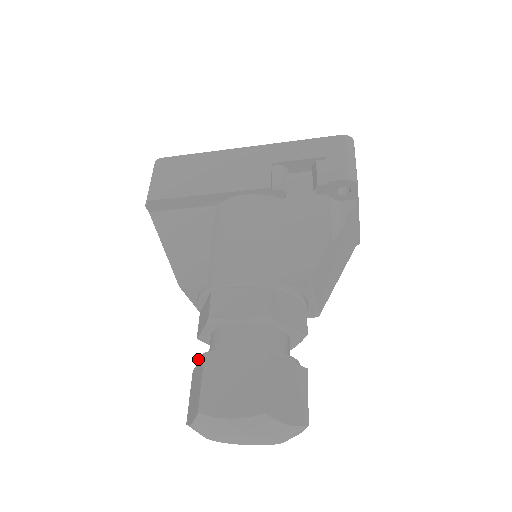
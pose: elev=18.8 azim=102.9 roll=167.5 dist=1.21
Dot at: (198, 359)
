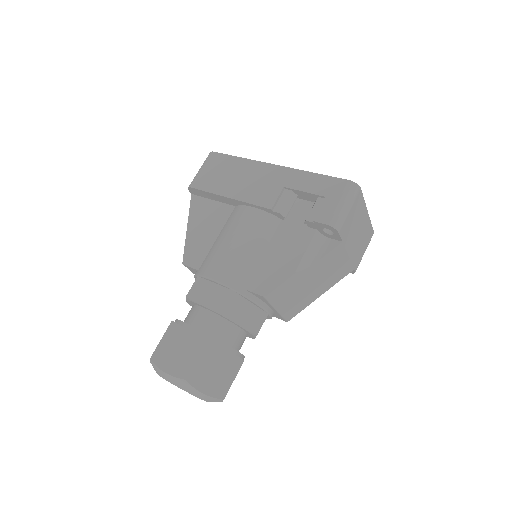
Dot at: occluded
